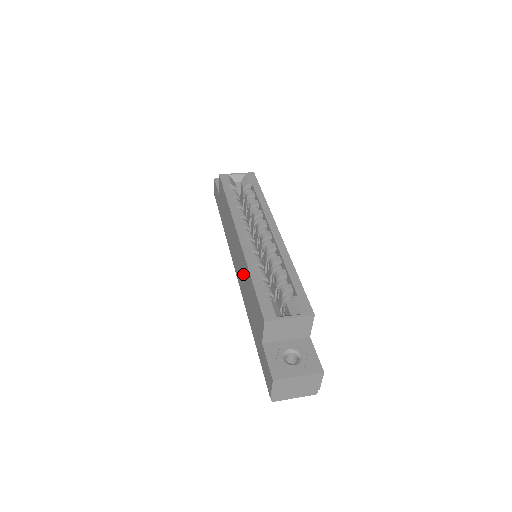
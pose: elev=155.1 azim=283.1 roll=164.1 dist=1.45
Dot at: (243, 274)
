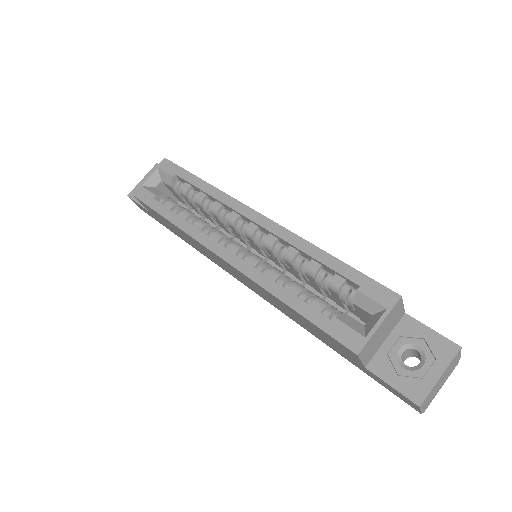
Dot at: occluded
